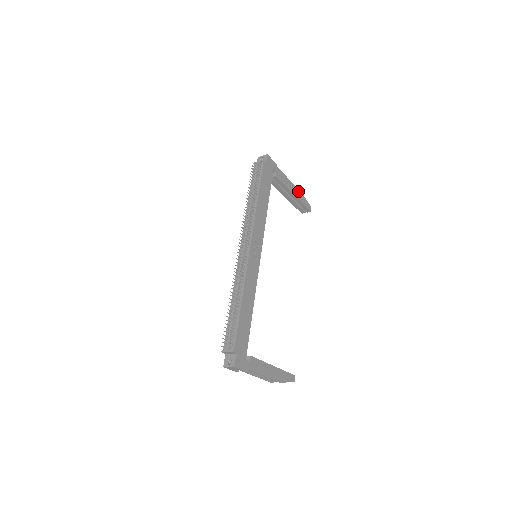
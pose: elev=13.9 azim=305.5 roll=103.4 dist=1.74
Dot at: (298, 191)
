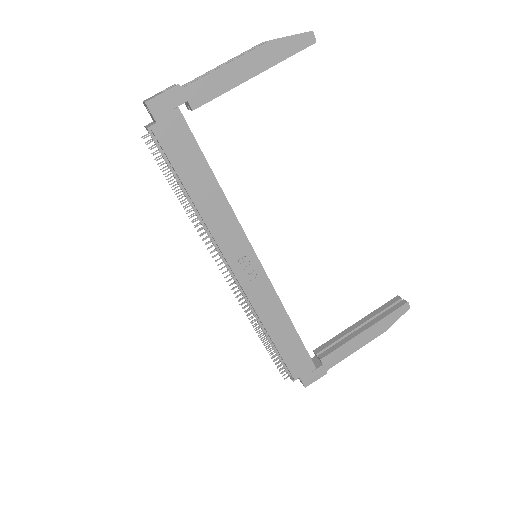
Dot at: (259, 52)
